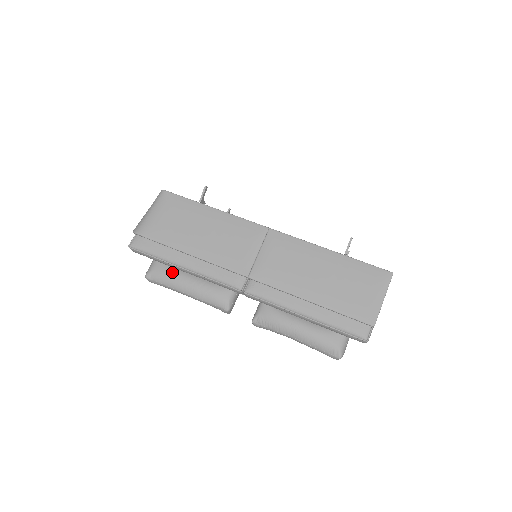
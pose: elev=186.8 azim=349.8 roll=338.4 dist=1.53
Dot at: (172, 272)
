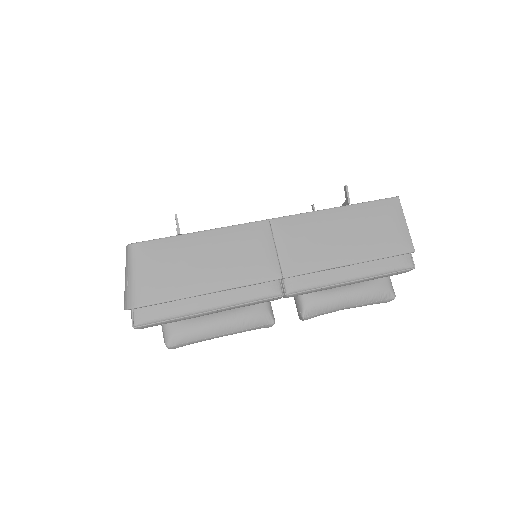
Dot at: (195, 323)
